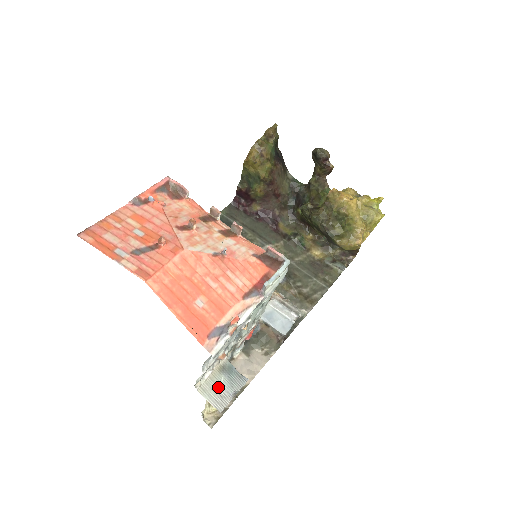
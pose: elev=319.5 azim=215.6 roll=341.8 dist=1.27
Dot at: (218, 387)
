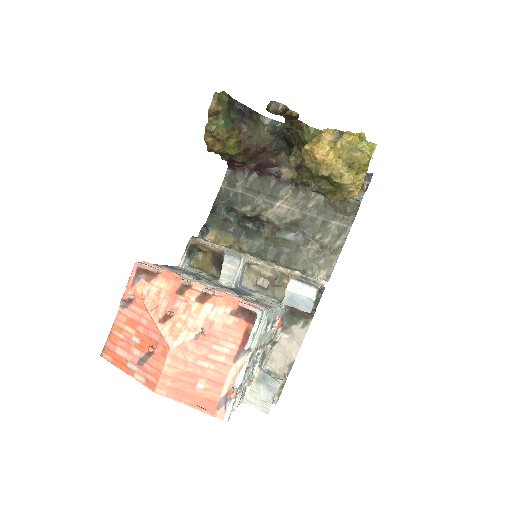
Dot at: (260, 395)
